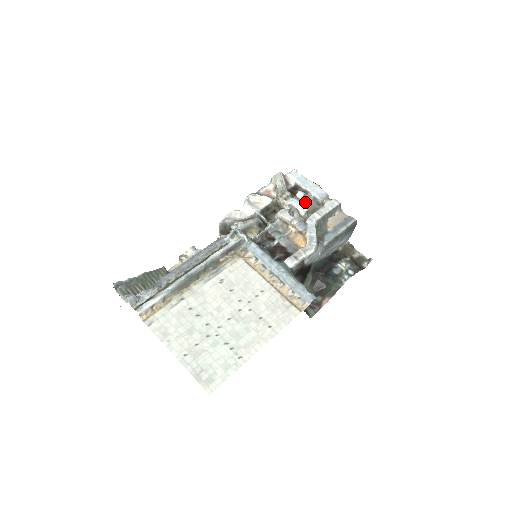
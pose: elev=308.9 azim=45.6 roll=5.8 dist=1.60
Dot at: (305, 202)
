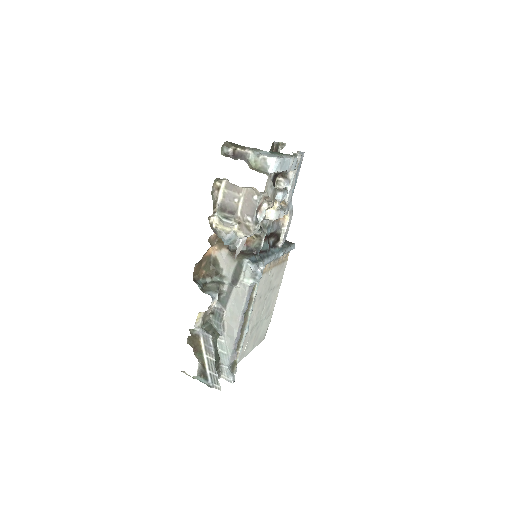
Dot at: occluded
